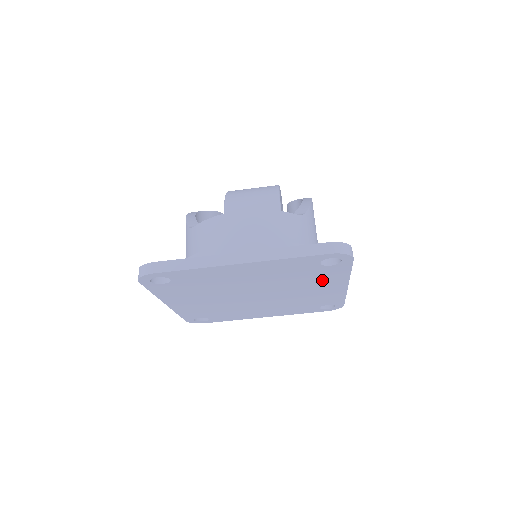
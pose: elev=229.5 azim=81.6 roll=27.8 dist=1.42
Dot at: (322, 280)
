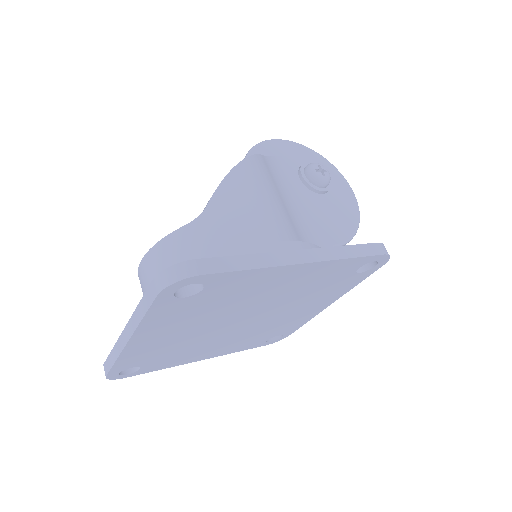
Dot at: (252, 286)
